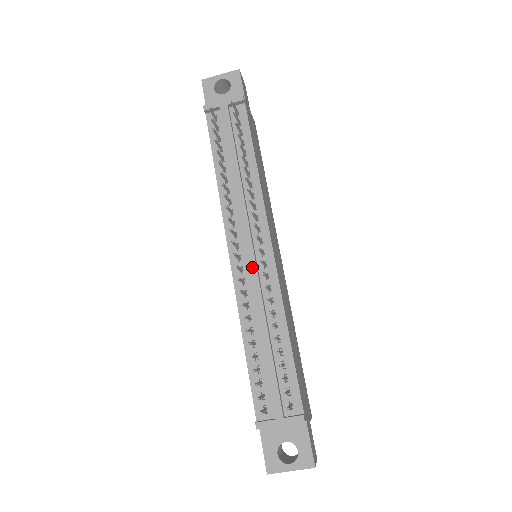
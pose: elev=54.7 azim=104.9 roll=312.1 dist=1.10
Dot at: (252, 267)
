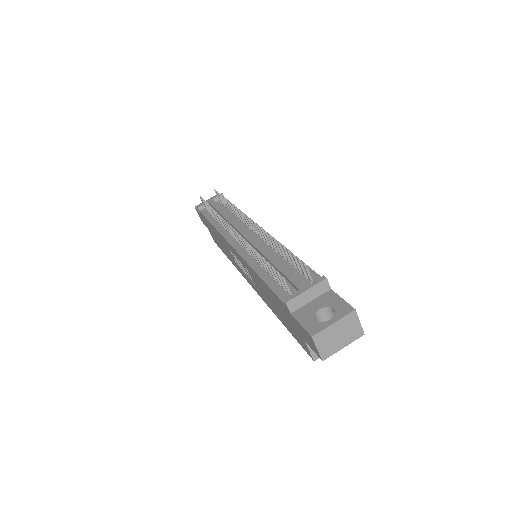
Dot at: (250, 238)
